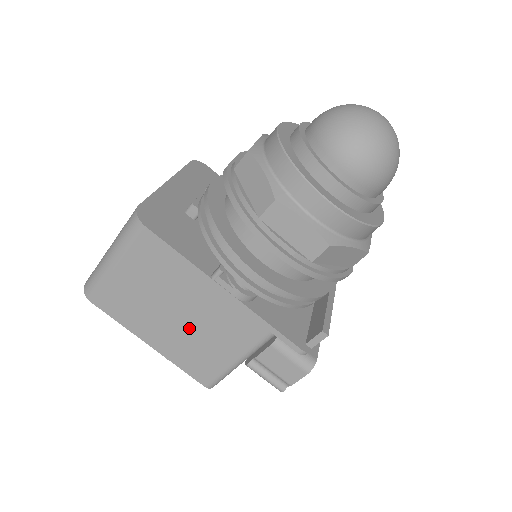
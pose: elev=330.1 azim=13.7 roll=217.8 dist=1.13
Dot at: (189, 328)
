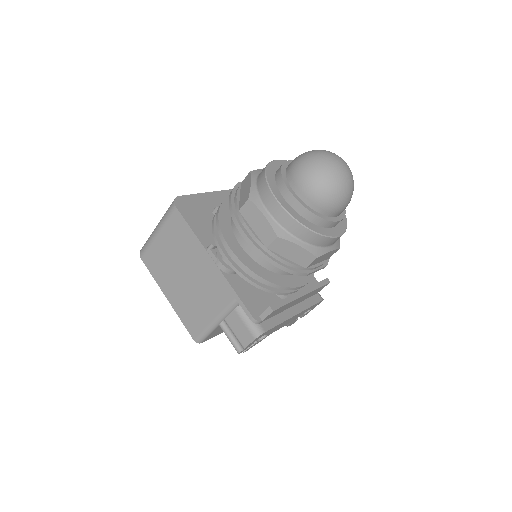
Dot at: (190, 287)
